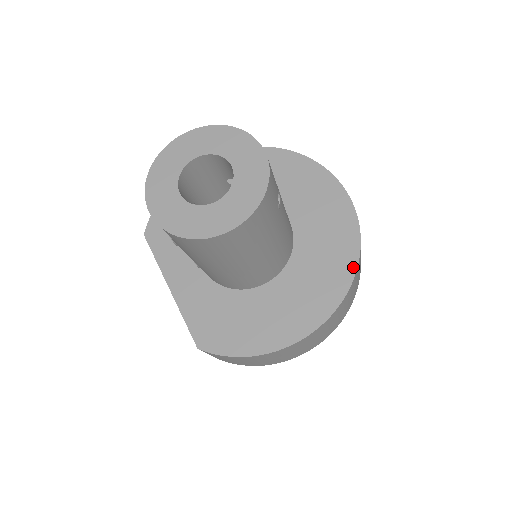
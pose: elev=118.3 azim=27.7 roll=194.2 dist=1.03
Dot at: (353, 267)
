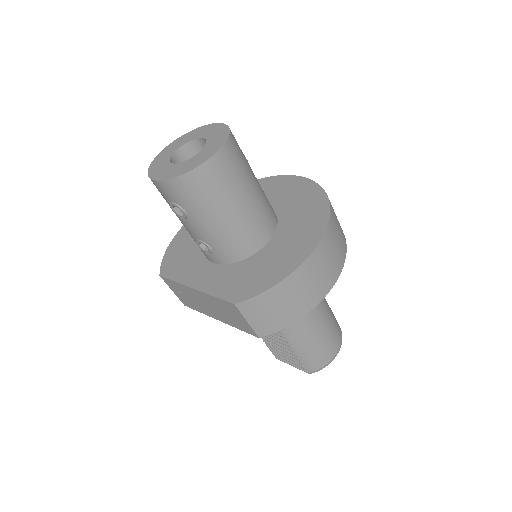
Dot at: (325, 200)
